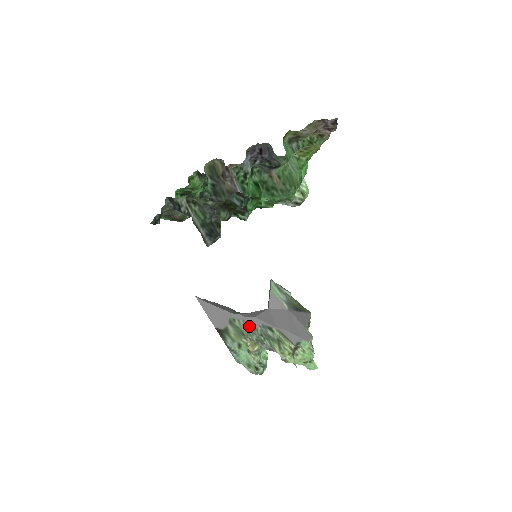
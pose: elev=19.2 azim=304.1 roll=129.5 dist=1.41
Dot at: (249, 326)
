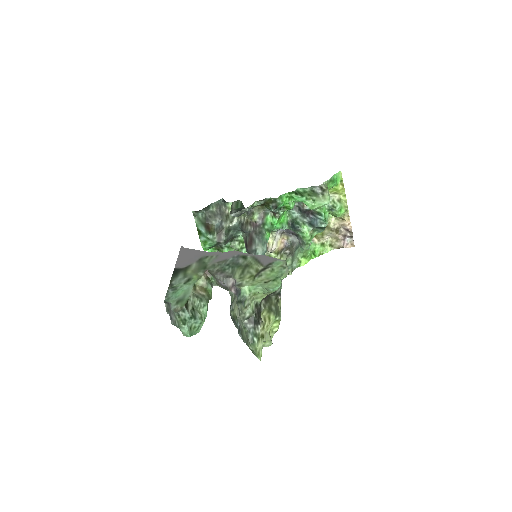
Dot at: (220, 259)
